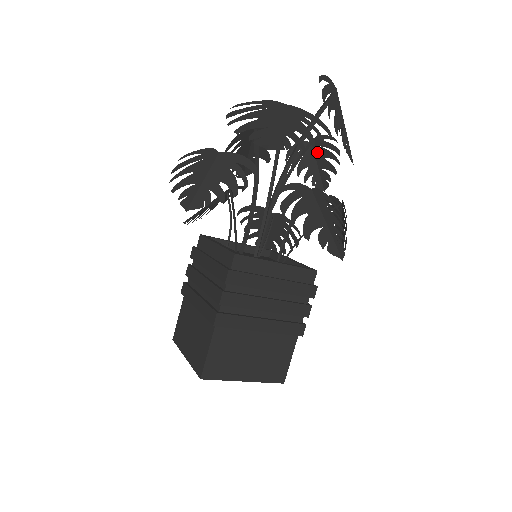
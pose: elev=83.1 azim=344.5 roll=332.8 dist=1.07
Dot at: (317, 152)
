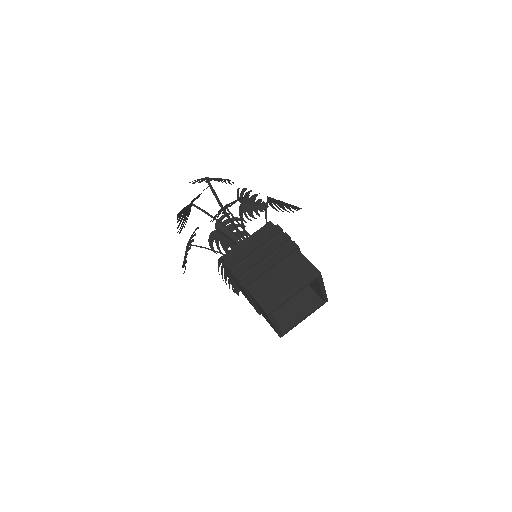
Dot at: (246, 202)
